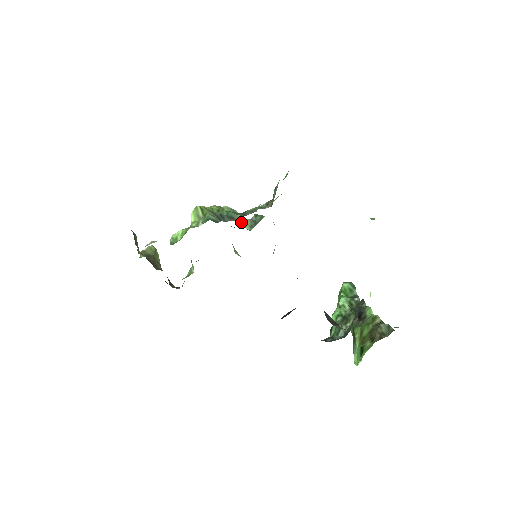
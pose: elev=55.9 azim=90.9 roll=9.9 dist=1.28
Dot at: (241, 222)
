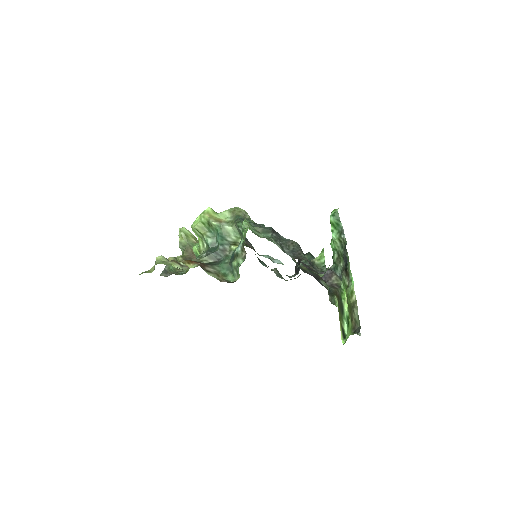
Dot at: (231, 233)
